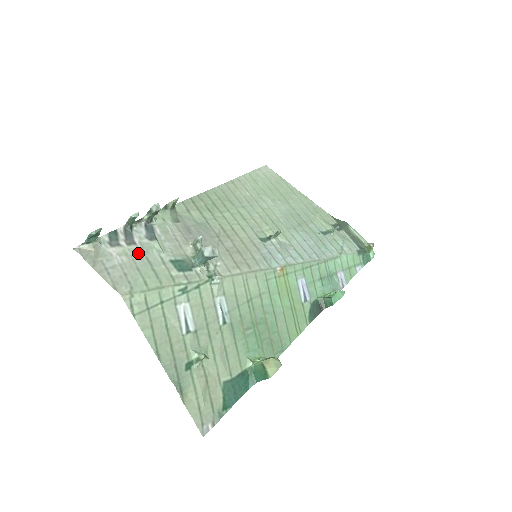
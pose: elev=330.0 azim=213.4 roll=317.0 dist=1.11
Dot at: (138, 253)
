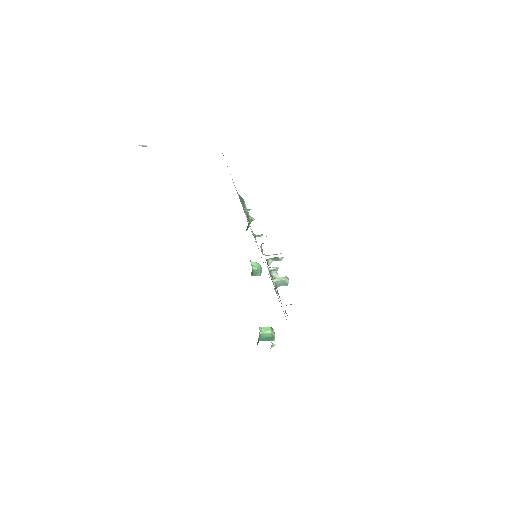
Dot at: occluded
